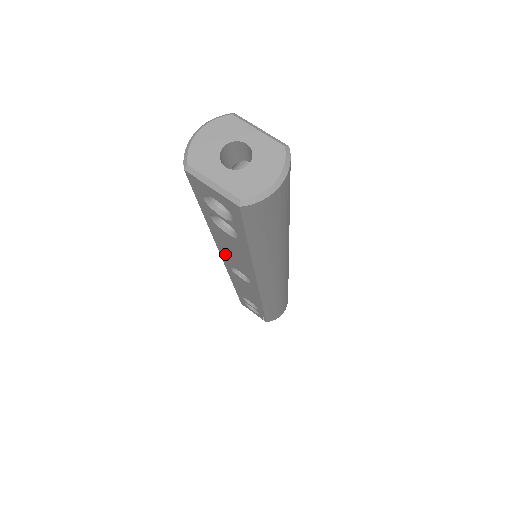
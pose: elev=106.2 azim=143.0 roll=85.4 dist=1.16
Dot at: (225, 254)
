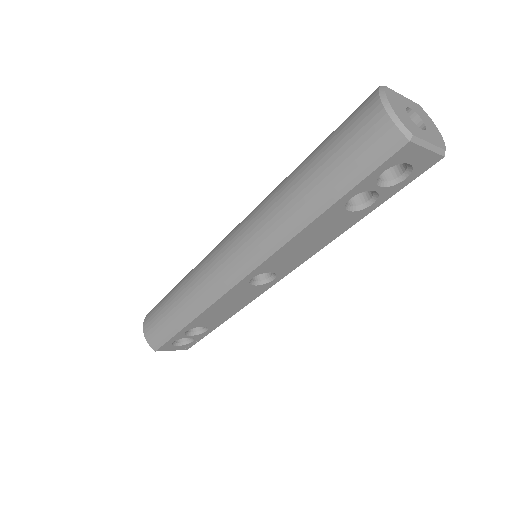
Dot at: (280, 255)
